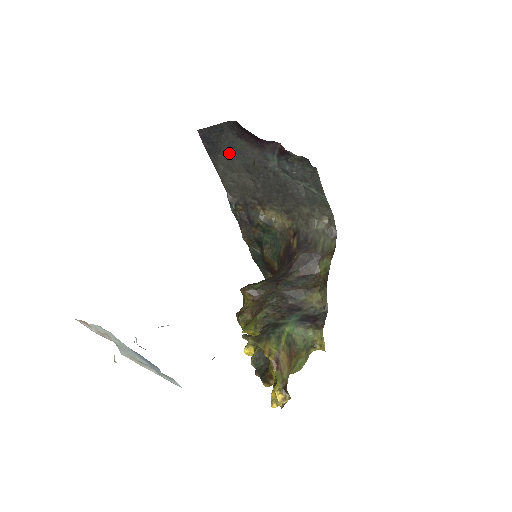
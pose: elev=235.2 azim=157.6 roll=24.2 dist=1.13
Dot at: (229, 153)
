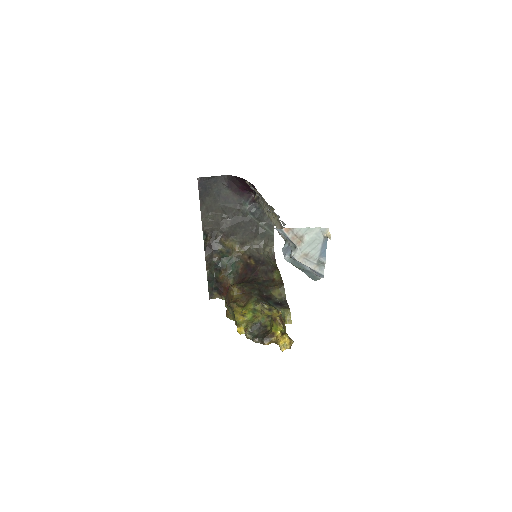
Dot at: (215, 197)
